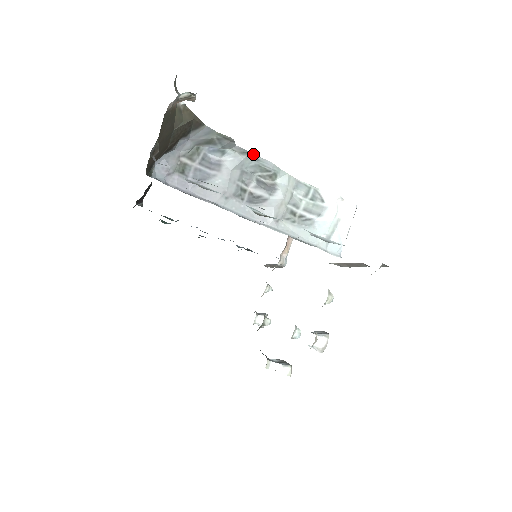
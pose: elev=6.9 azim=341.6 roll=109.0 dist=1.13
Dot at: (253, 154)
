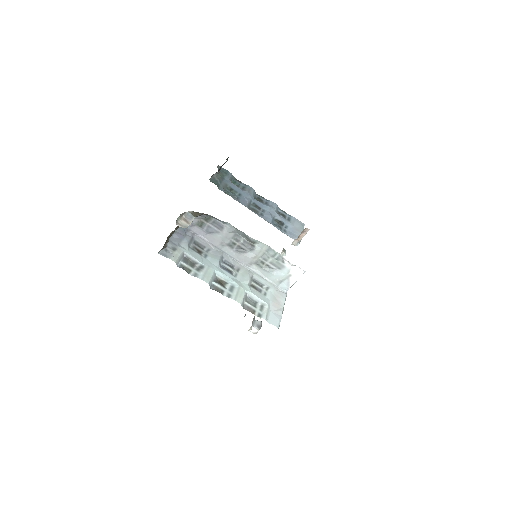
Dot at: (241, 231)
